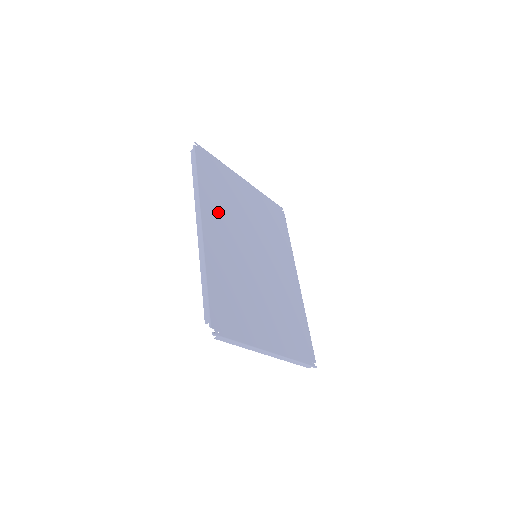
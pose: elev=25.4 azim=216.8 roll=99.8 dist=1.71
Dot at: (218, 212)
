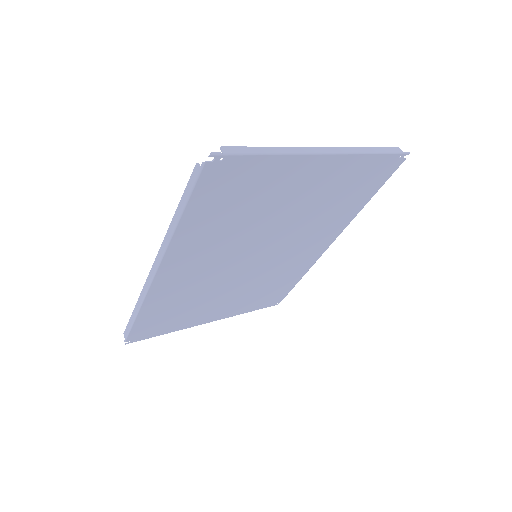
Dot at: (204, 244)
